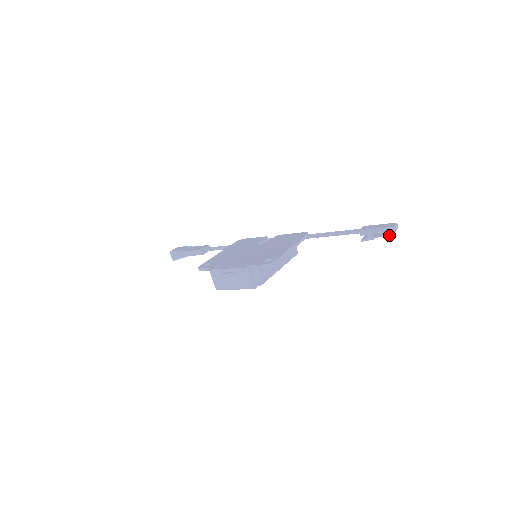
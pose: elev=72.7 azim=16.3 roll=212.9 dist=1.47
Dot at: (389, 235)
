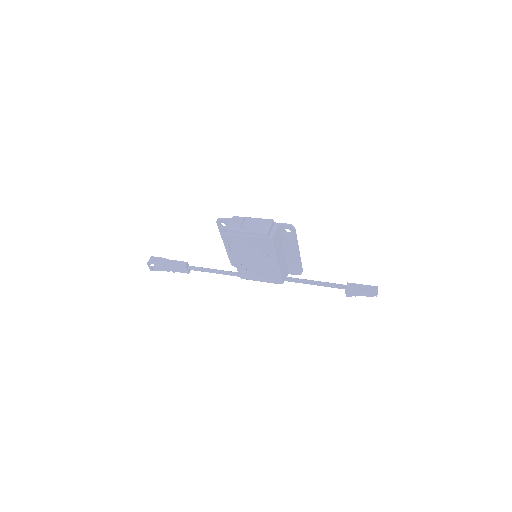
Dot at: (371, 291)
